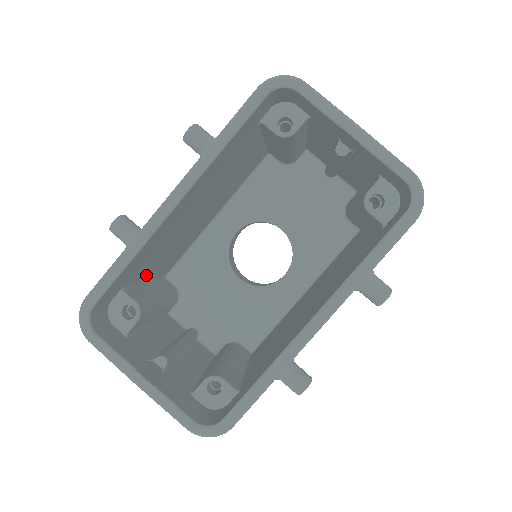
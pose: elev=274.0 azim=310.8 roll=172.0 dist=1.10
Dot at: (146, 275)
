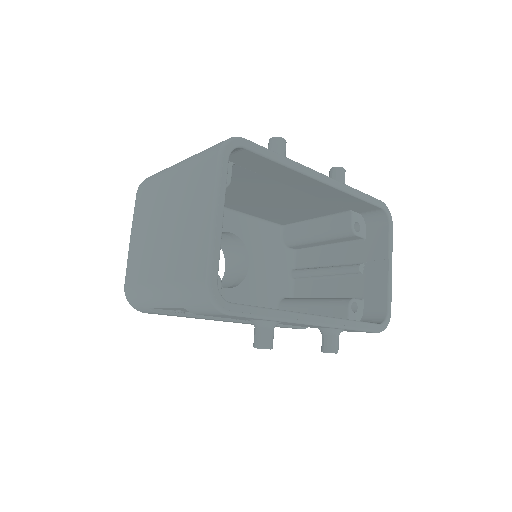
Dot at: occluded
